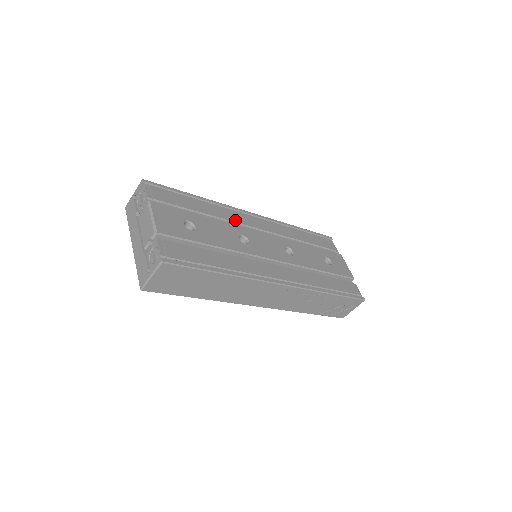
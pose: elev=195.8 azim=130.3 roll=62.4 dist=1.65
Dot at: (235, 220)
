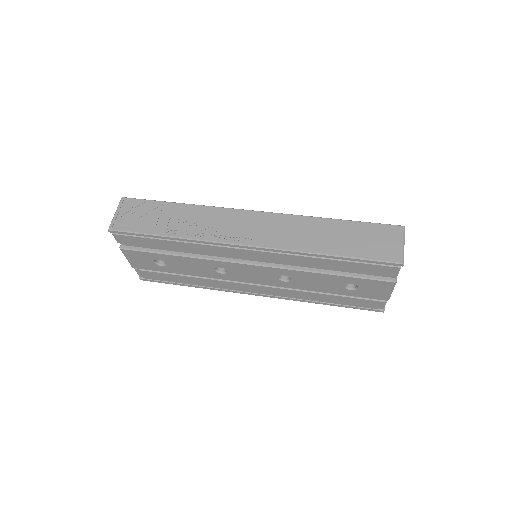
Dot at: (216, 255)
